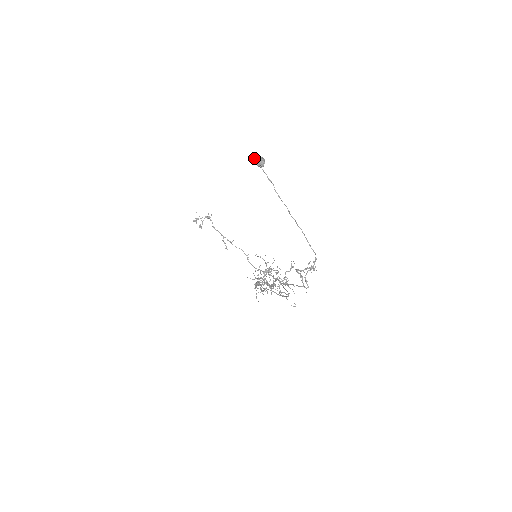
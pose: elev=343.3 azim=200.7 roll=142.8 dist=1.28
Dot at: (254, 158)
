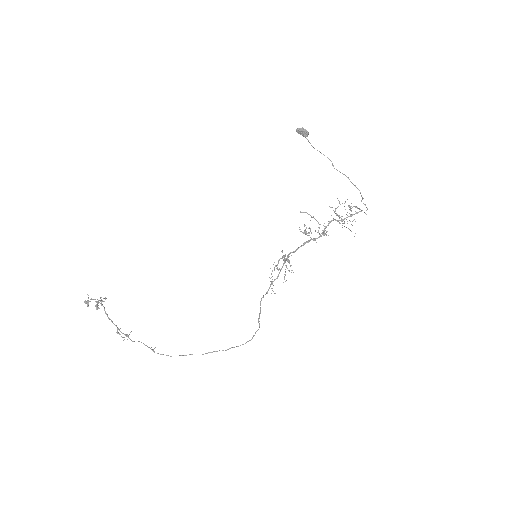
Dot at: occluded
